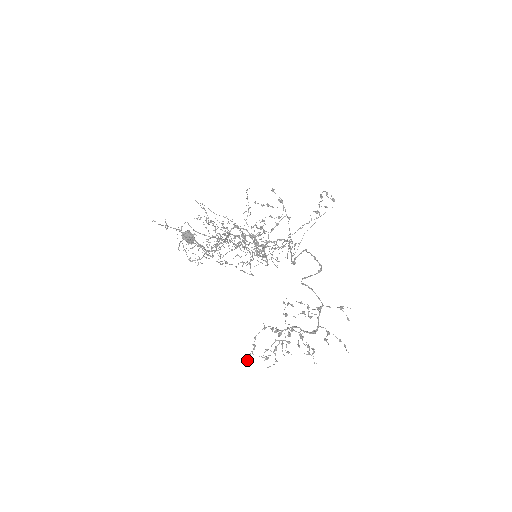
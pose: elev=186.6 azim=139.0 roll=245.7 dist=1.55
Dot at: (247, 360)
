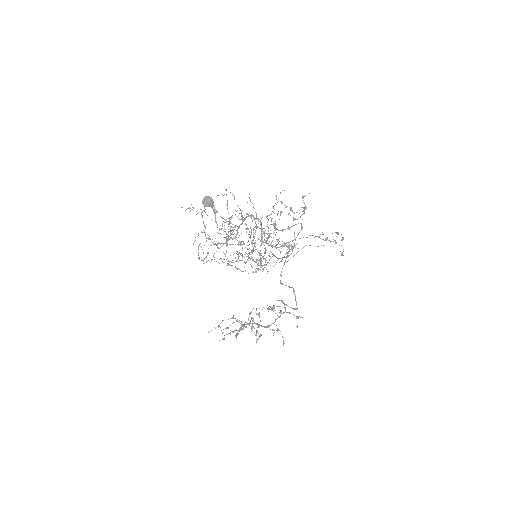
Dot at: (209, 331)
